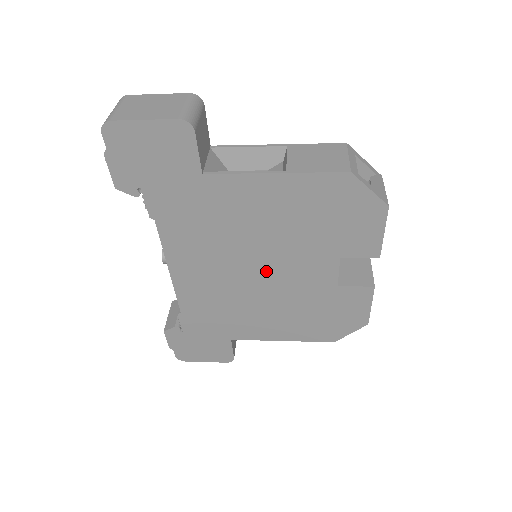
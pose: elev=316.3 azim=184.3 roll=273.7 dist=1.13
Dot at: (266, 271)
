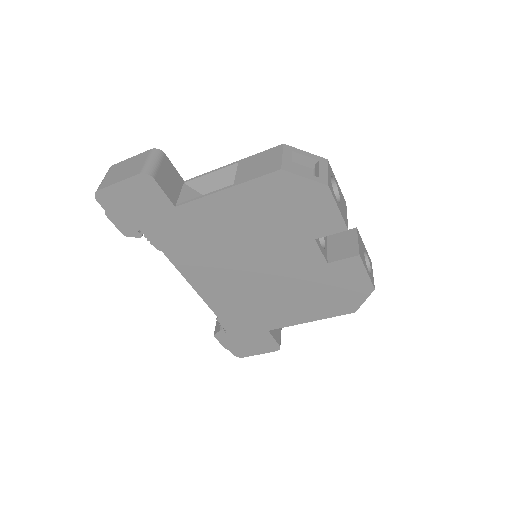
Dot at: (263, 267)
